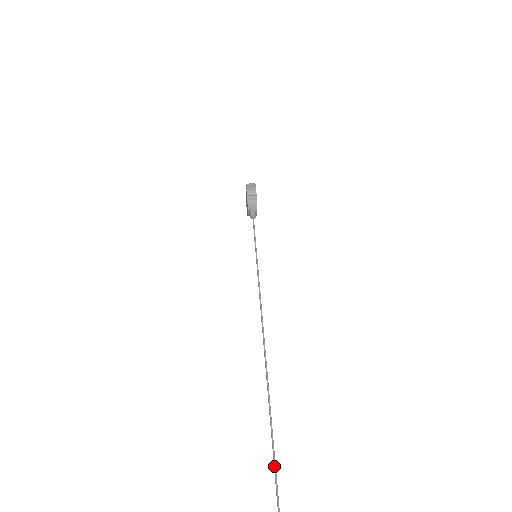
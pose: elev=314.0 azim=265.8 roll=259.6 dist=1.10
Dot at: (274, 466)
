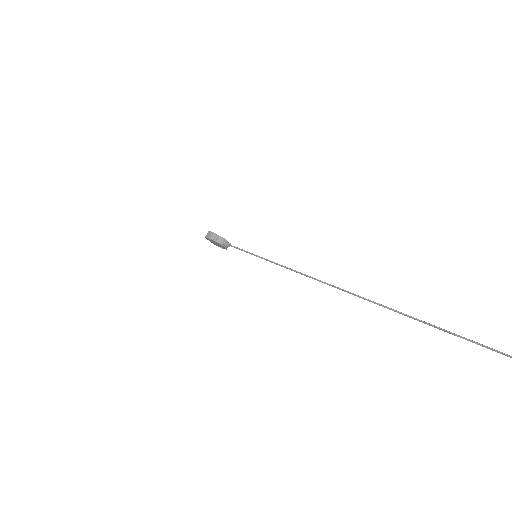
Dot at: (390, 309)
